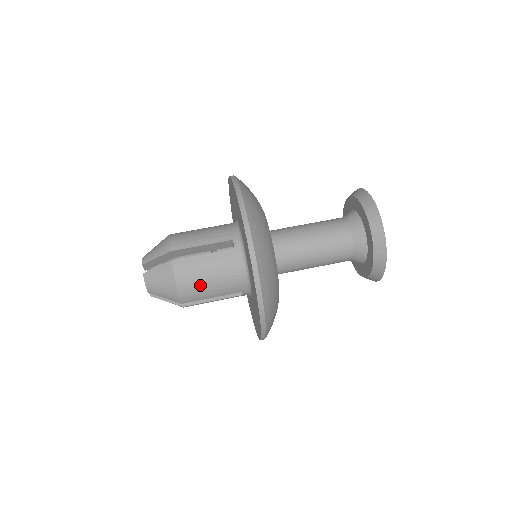
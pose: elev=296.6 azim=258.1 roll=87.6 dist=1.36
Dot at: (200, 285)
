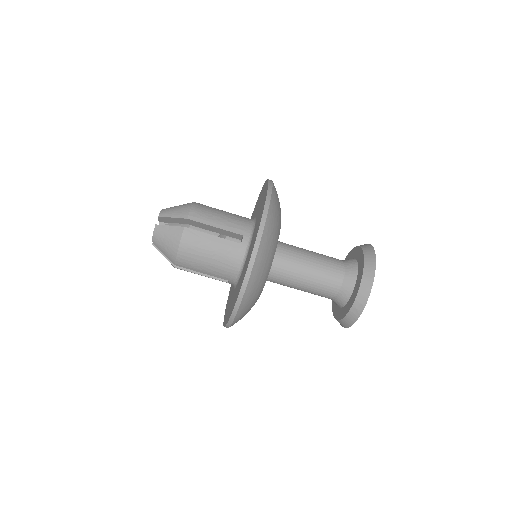
Dot at: (198, 259)
